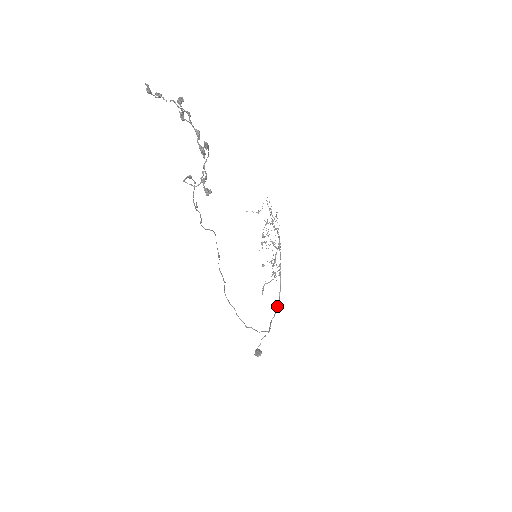
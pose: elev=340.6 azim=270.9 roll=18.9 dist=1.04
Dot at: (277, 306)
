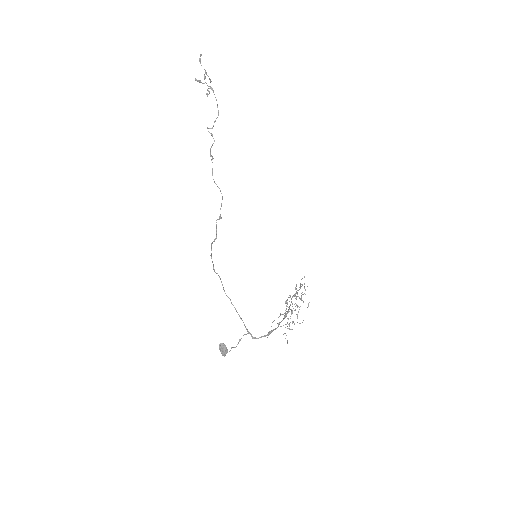
Dot at: (268, 334)
